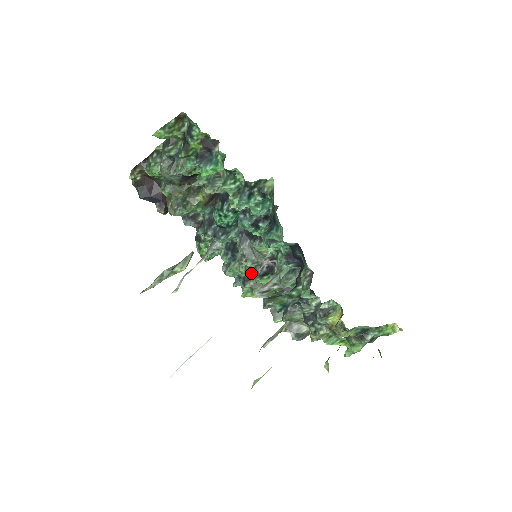
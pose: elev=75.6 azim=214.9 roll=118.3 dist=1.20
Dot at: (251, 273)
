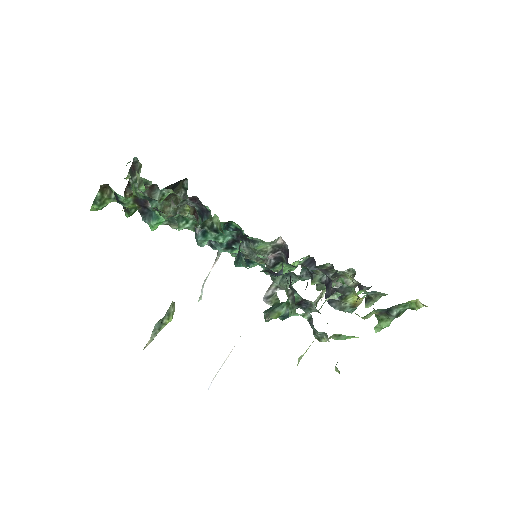
Dot at: occluded
